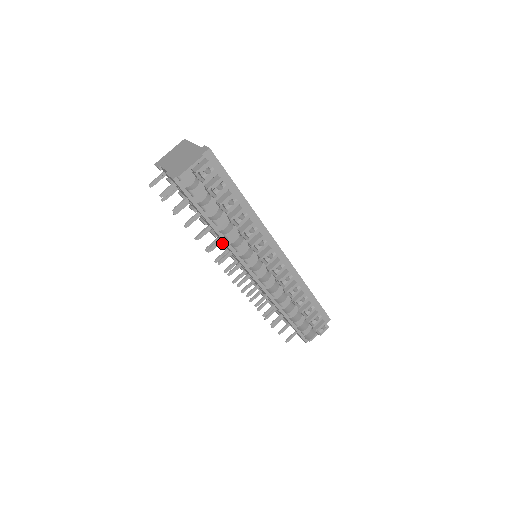
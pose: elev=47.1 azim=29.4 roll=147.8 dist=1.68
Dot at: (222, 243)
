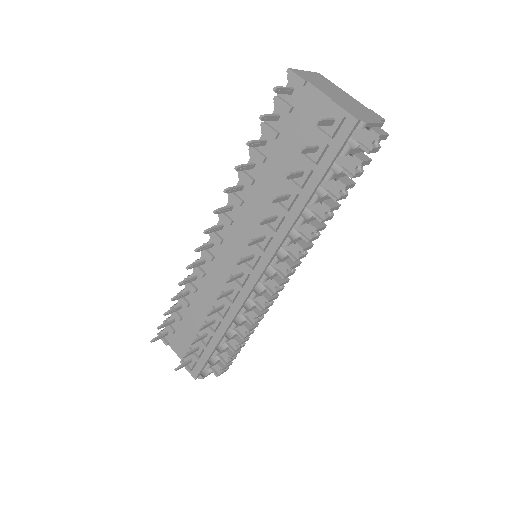
Dot at: (228, 215)
